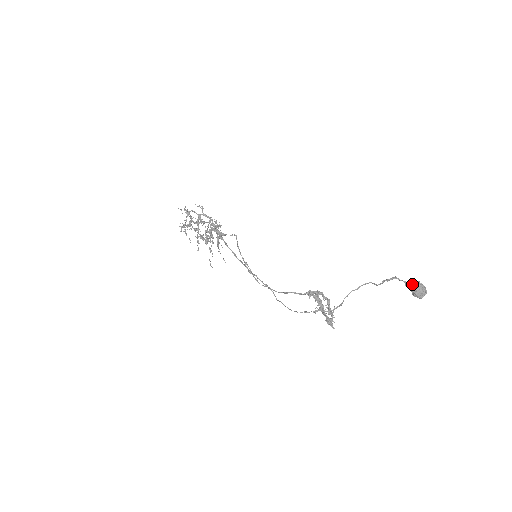
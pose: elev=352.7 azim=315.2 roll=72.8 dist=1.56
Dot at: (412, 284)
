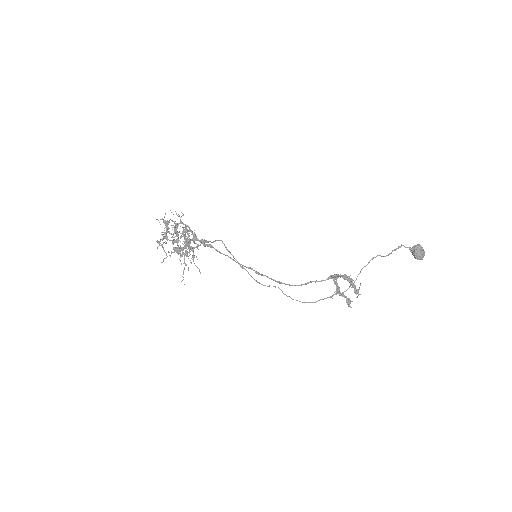
Dot at: (416, 248)
